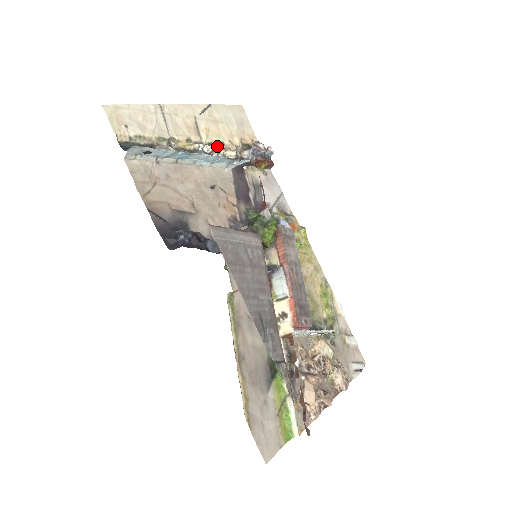
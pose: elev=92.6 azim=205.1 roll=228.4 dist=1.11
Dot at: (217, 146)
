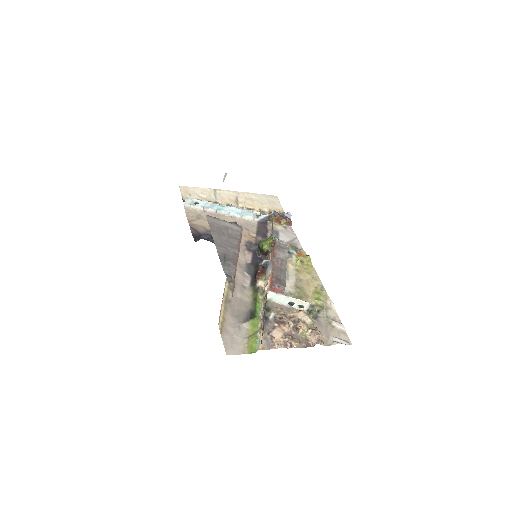
Dot at: occluded
